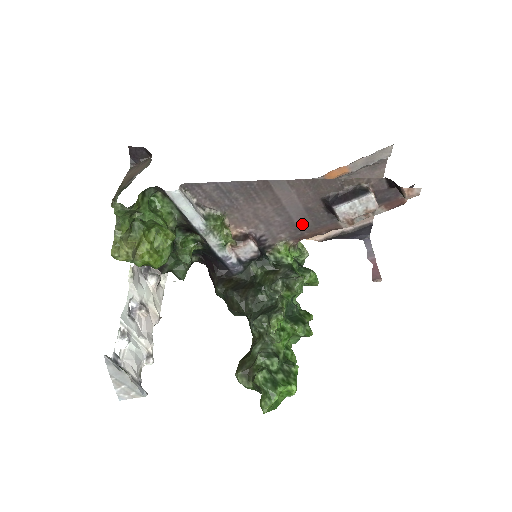
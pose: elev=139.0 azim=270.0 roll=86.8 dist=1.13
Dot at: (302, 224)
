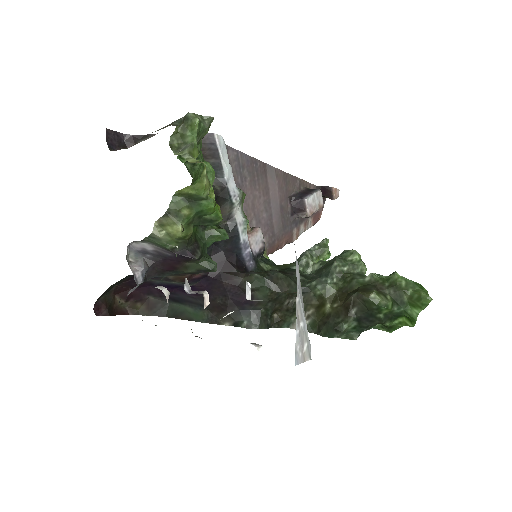
Dot at: (276, 226)
